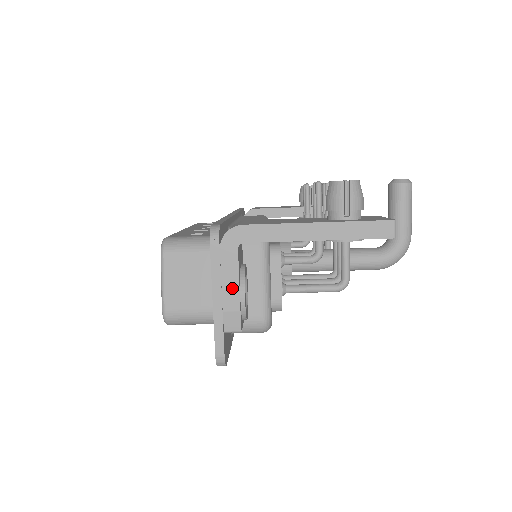
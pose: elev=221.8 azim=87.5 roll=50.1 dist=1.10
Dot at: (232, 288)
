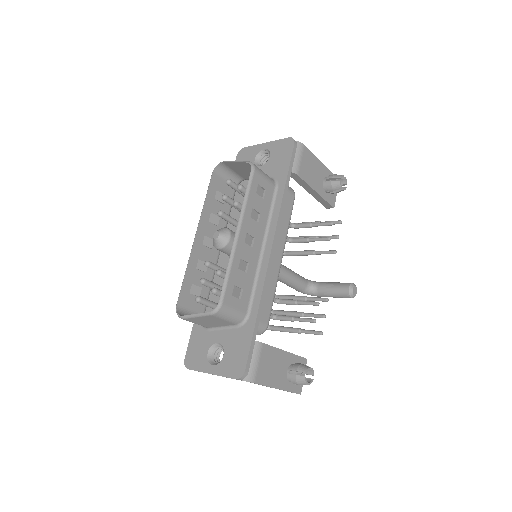
Dot at: occluded
